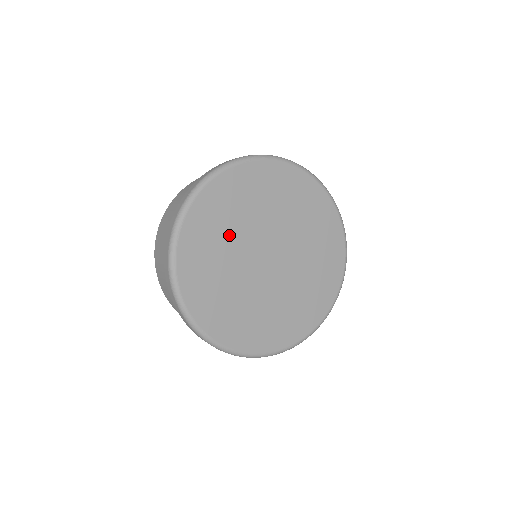
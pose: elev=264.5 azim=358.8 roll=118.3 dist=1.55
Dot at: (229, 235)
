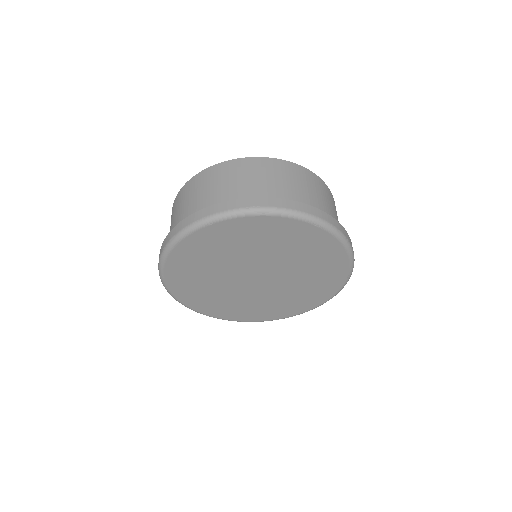
Dot at: (210, 271)
